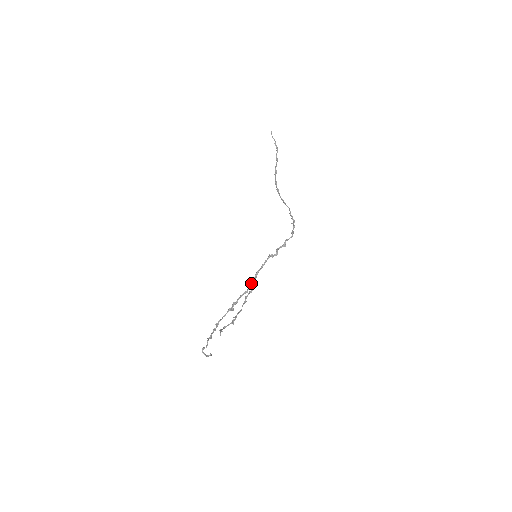
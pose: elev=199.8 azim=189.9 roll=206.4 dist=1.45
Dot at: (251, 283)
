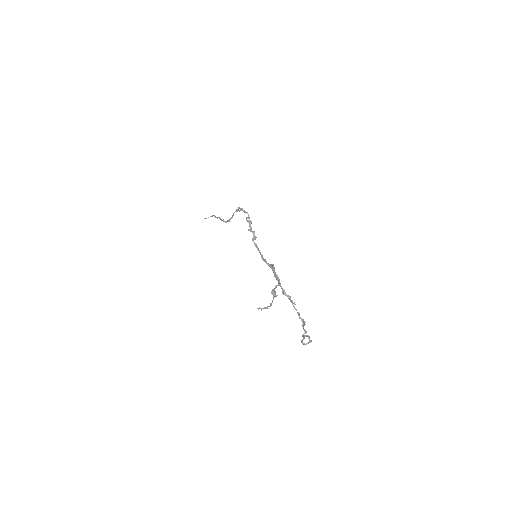
Dot at: occluded
